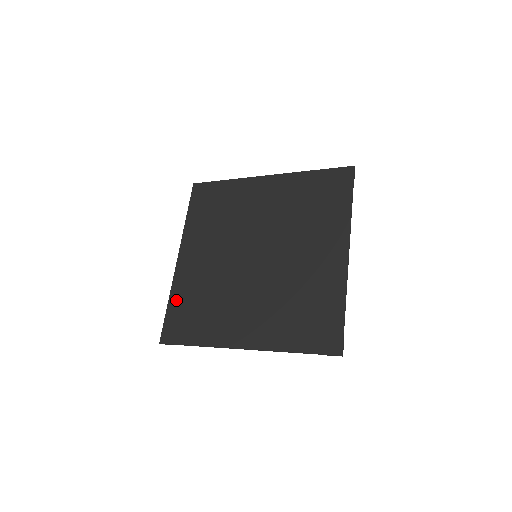
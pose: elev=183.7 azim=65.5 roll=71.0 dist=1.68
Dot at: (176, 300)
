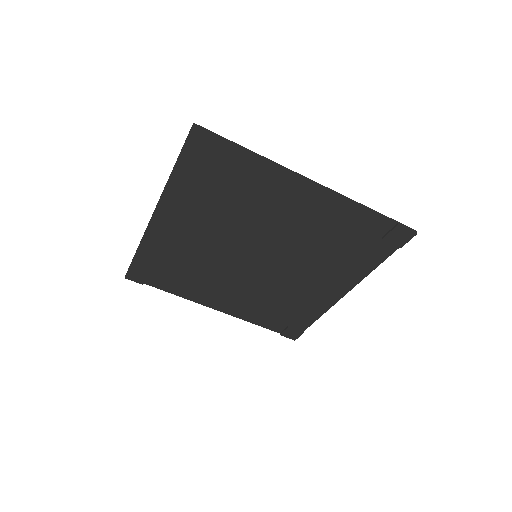
Dot at: (184, 176)
